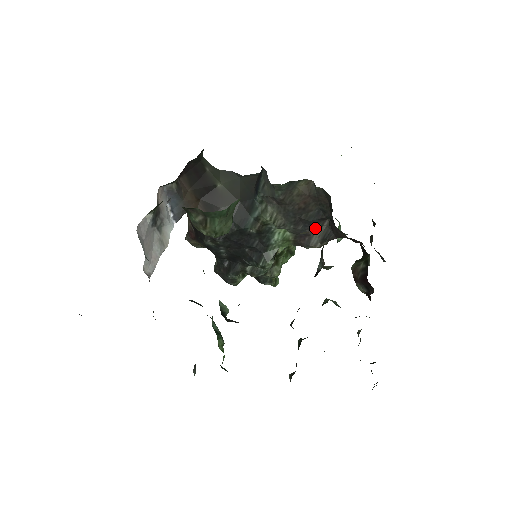
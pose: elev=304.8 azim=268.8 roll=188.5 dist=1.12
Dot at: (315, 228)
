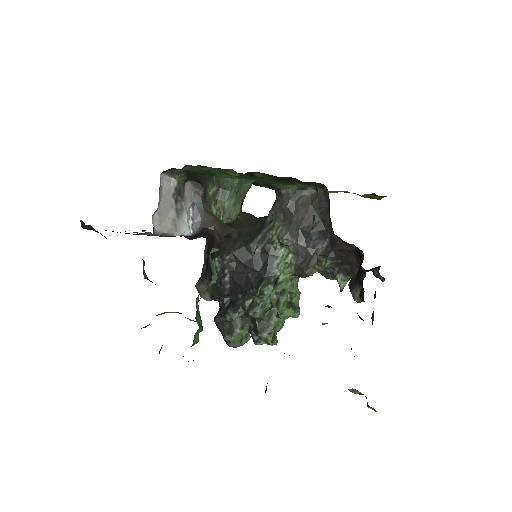
Dot at: (316, 248)
